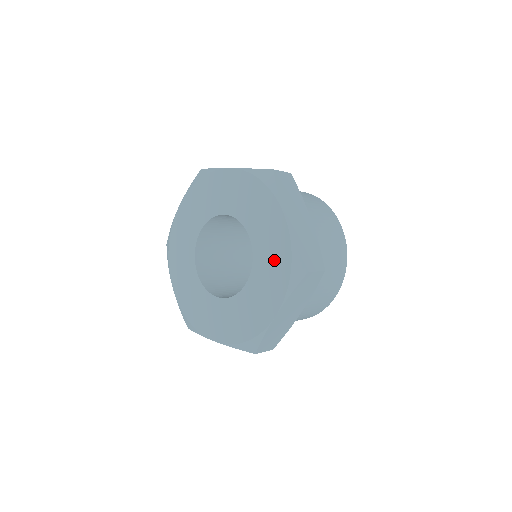
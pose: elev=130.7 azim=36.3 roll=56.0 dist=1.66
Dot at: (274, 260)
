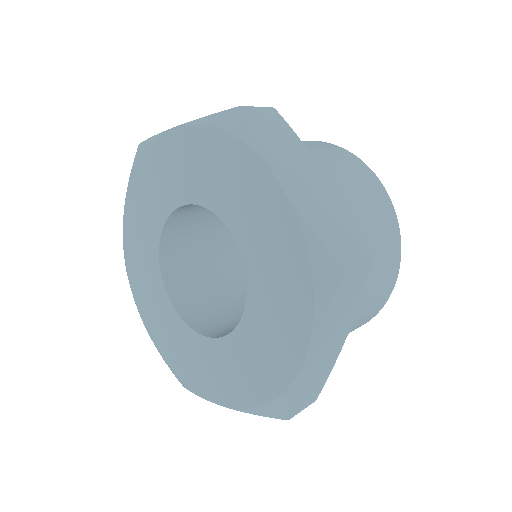
Dot at: (257, 369)
